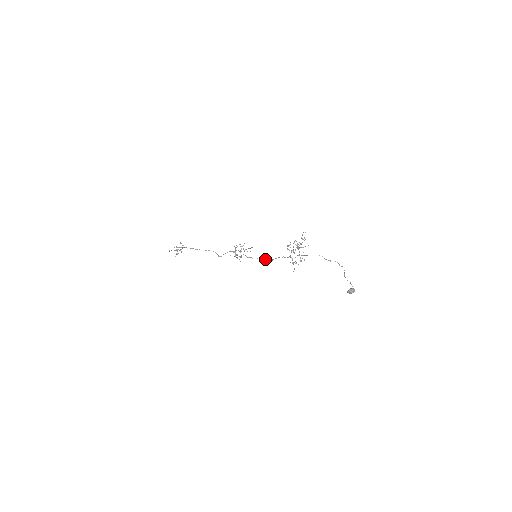
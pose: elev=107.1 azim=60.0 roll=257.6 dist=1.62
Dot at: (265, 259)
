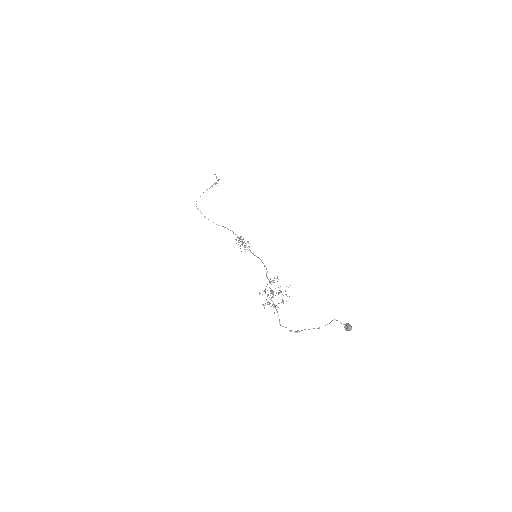
Dot at: occluded
